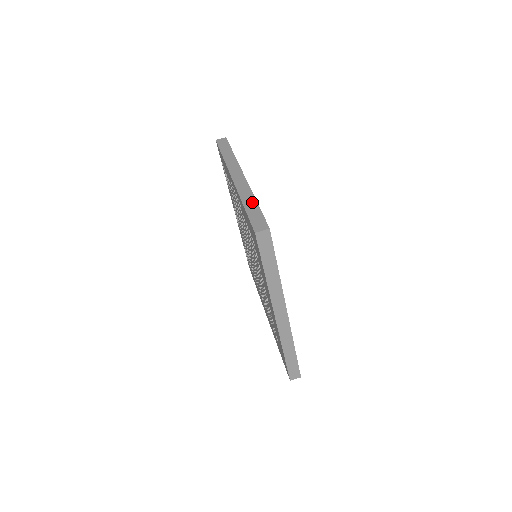
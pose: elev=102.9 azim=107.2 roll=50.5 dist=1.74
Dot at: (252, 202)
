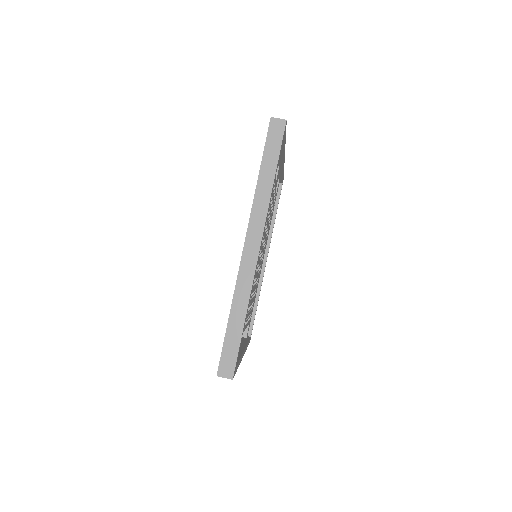
Dot at: (240, 318)
